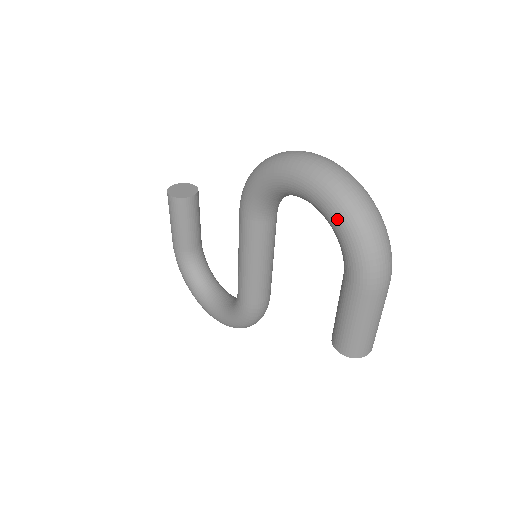
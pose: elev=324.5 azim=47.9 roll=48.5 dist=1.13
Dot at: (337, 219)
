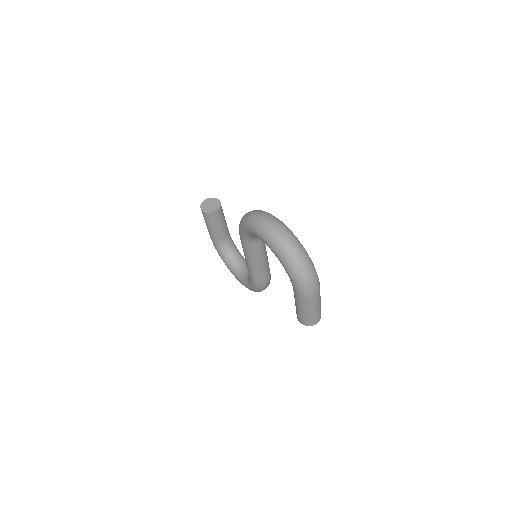
Dot at: (282, 262)
